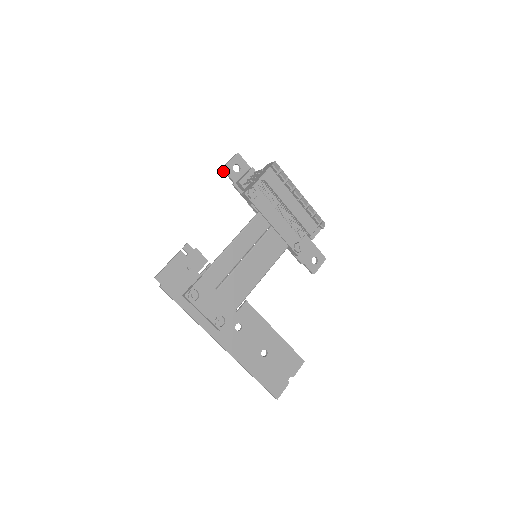
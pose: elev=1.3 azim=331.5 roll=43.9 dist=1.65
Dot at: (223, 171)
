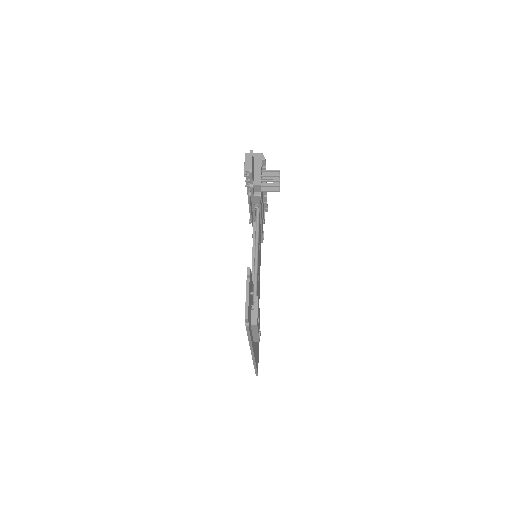
Dot at: (249, 173)
